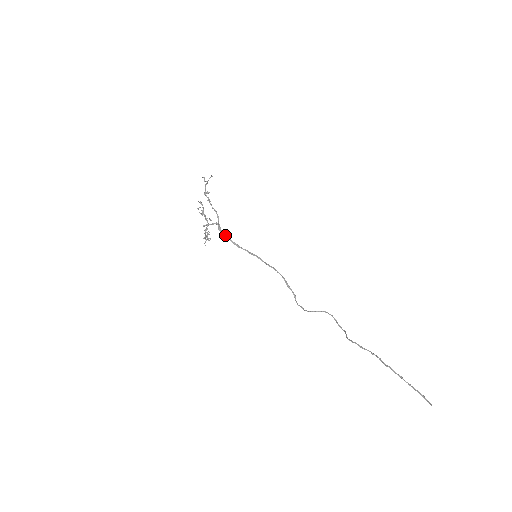
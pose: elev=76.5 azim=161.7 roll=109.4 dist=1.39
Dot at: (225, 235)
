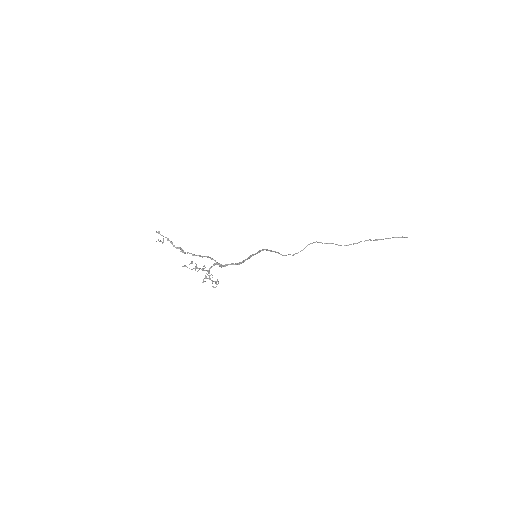
Dot at: occluded
